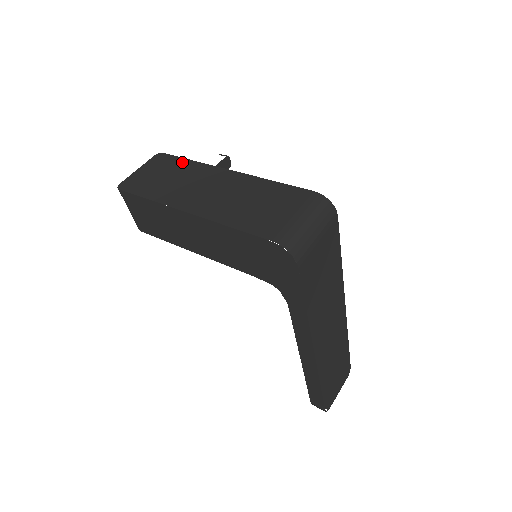
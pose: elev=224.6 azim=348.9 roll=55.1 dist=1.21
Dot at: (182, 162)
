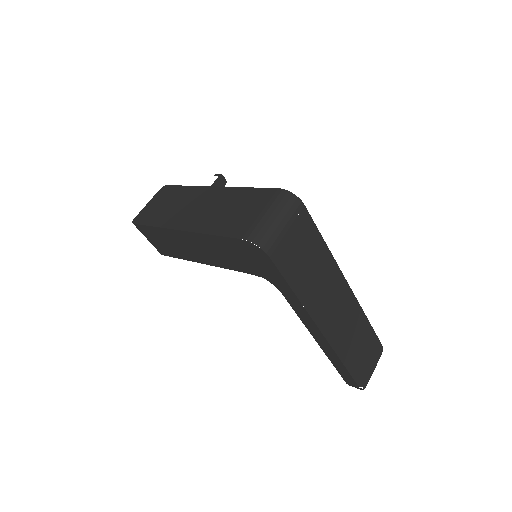
Dot at: (180, 189)
